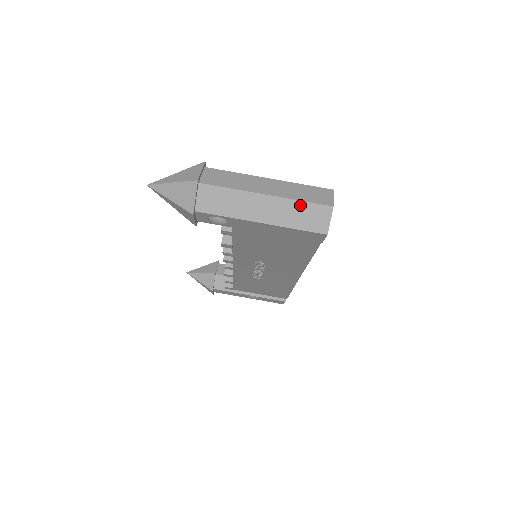
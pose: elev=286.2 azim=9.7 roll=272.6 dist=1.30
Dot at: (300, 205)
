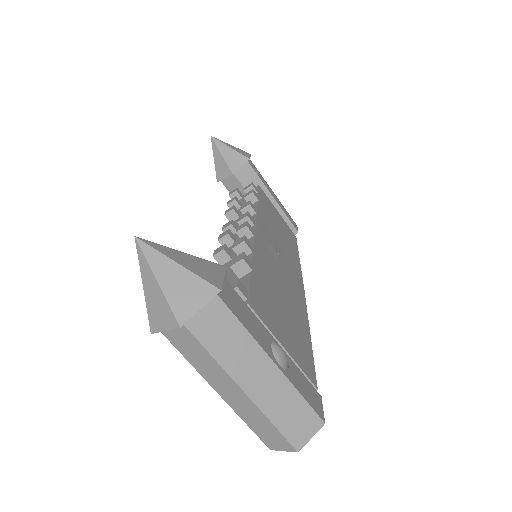
Dot at: (269, 424)
